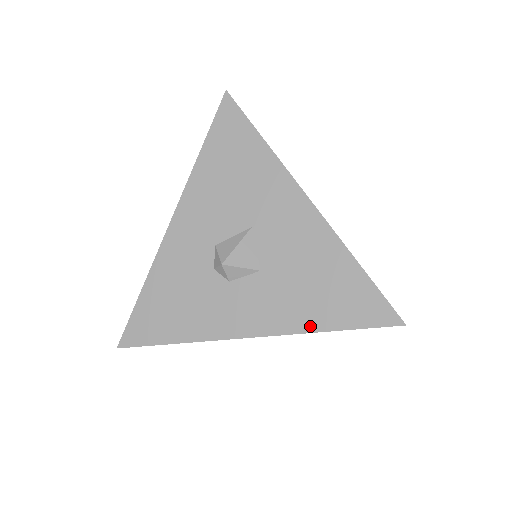
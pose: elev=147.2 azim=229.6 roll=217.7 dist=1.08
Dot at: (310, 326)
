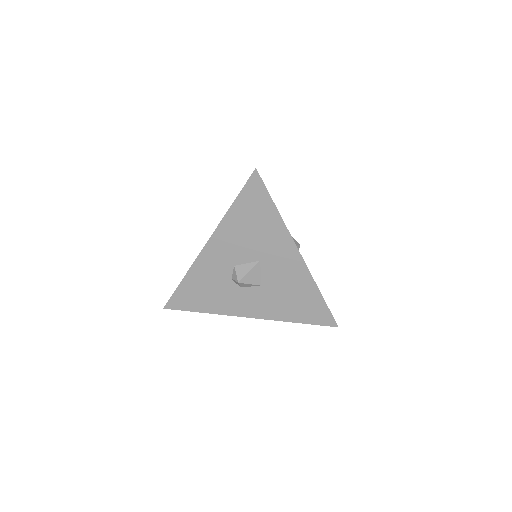
Dot at: (285, 318)
